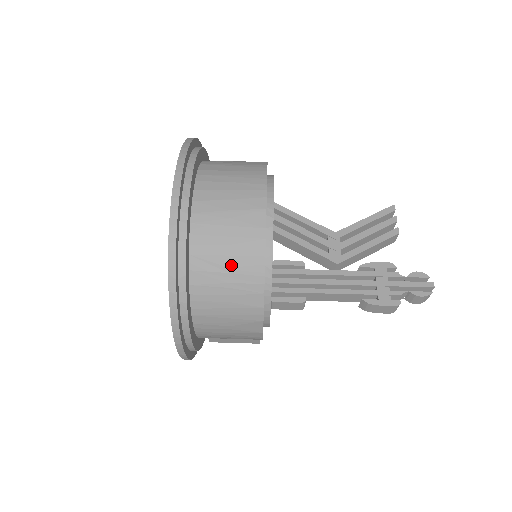
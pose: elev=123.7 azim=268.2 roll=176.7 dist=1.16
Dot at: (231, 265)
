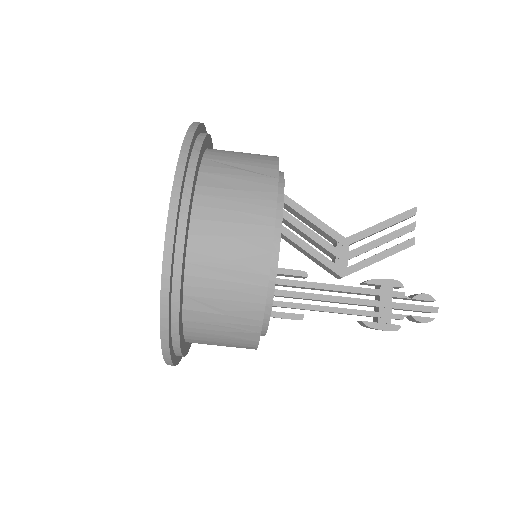
Dot at: (228, 308)
